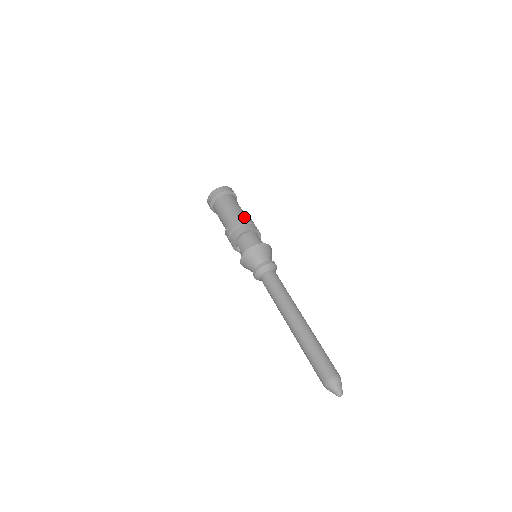
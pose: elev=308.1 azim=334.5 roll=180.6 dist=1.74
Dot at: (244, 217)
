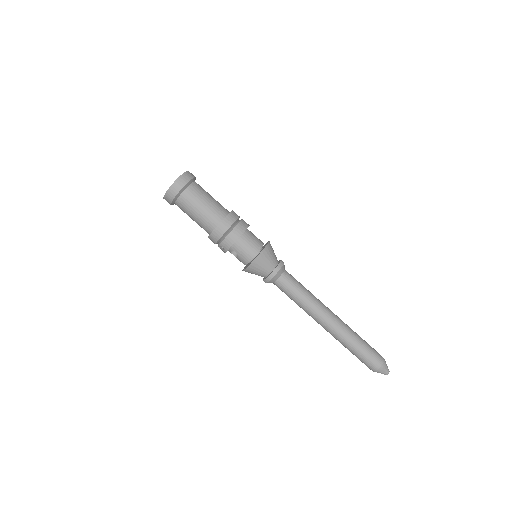
Dot at: (230, 214)
